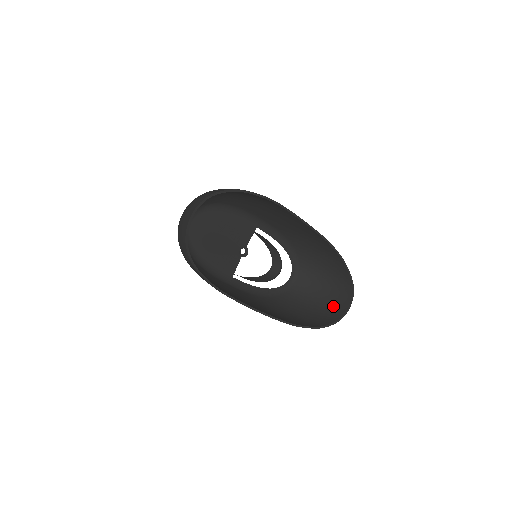
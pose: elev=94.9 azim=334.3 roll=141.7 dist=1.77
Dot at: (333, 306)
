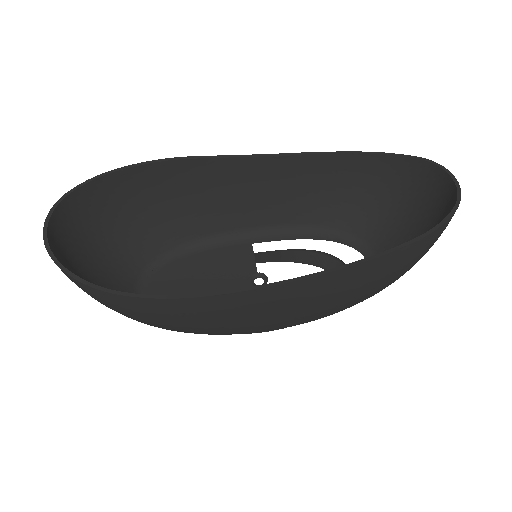
Dot at: (440, 212)
